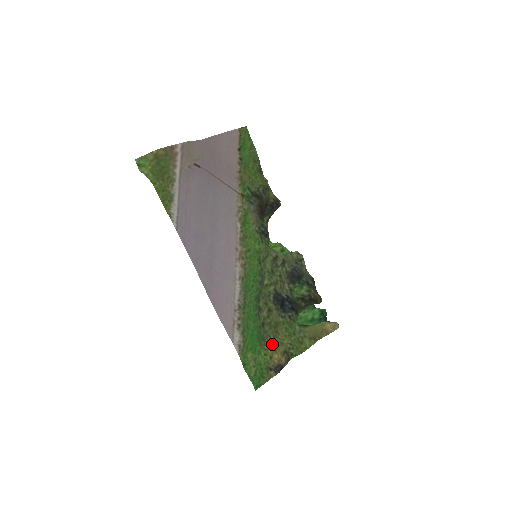
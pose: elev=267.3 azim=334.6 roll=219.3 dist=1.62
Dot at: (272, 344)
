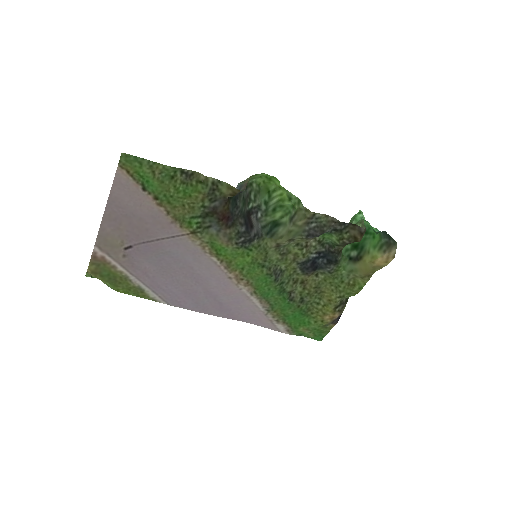
Dot at: (319, 308)
